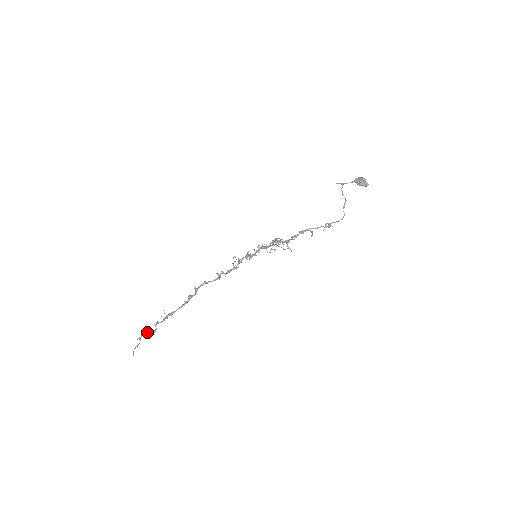
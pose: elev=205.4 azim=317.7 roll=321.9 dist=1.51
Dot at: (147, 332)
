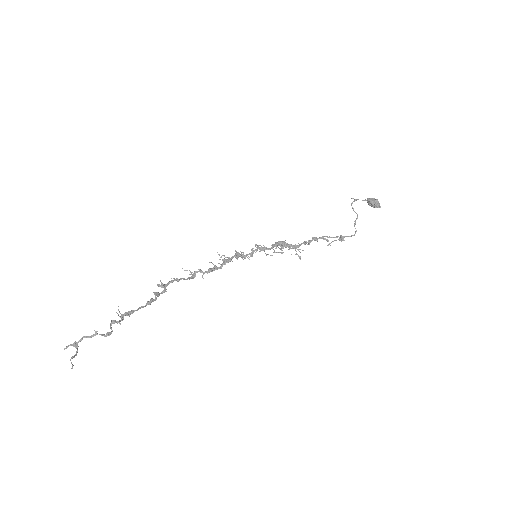
Dot at: (94, 334)
